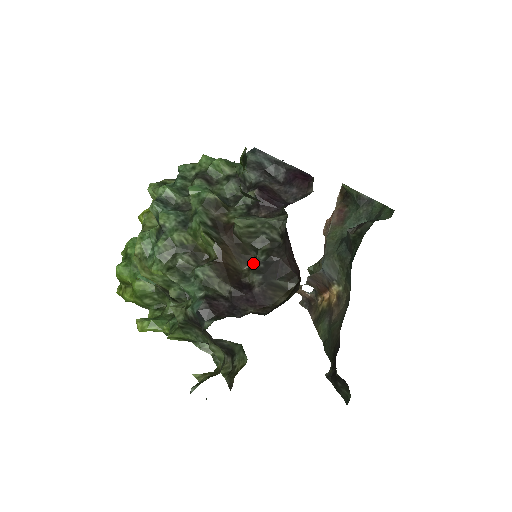
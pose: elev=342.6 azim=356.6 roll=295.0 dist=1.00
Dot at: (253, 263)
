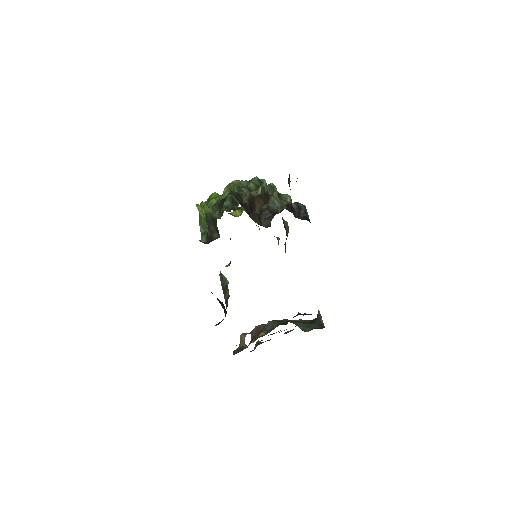
Dot at: occluded
